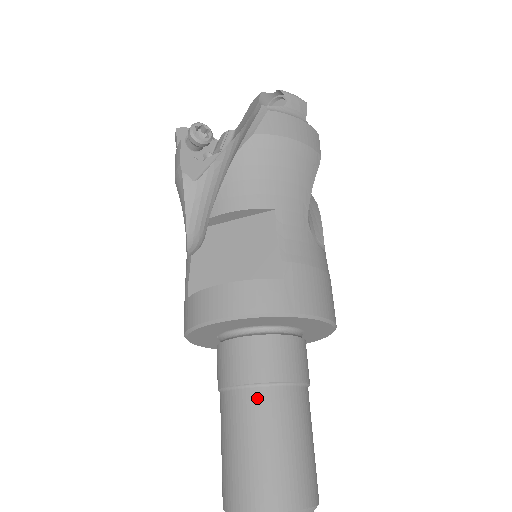
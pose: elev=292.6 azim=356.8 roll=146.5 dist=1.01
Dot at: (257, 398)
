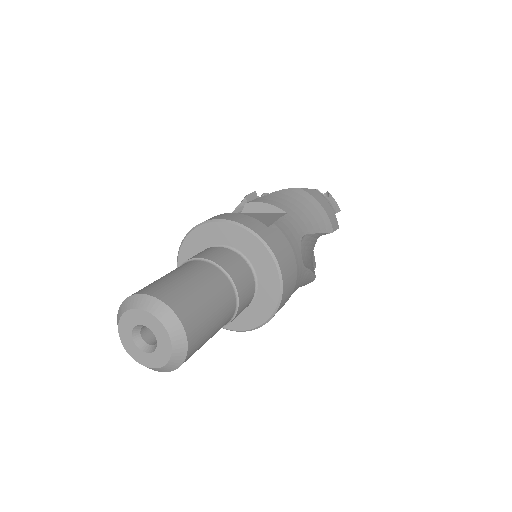
Dot at: (202, 264)
